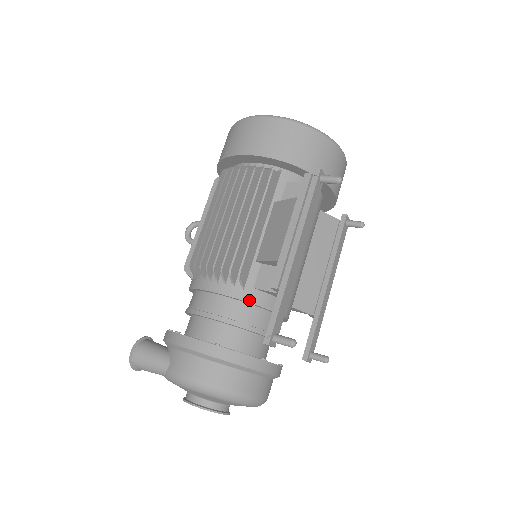
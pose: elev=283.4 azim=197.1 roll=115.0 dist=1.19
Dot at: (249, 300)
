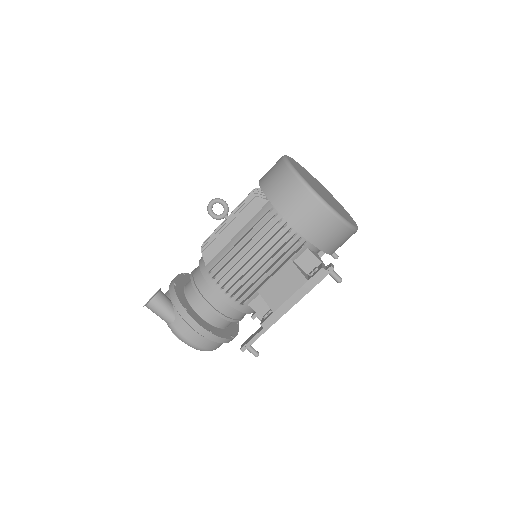
Dot at: (241, 310)
